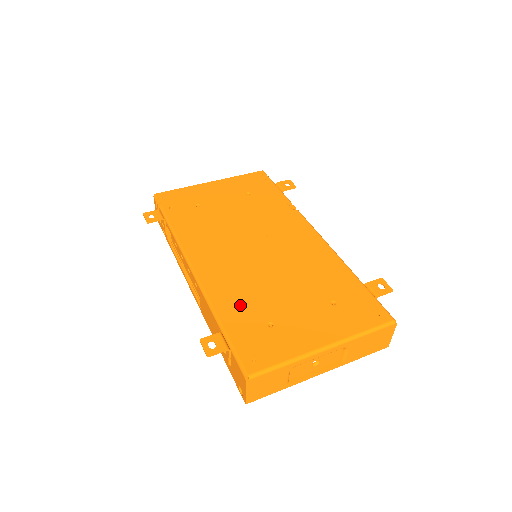
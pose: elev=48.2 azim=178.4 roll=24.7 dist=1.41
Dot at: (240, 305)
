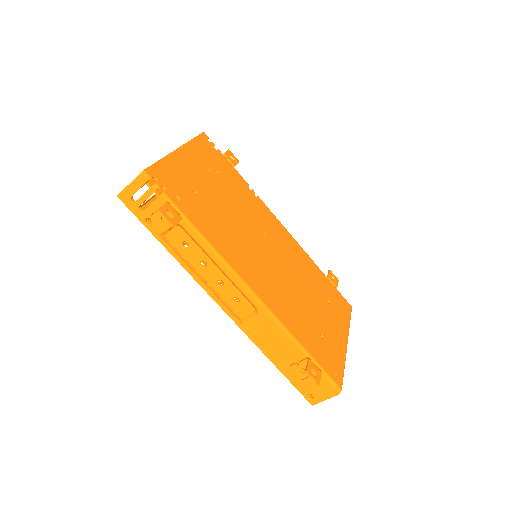
Dot at: (301, 324)
